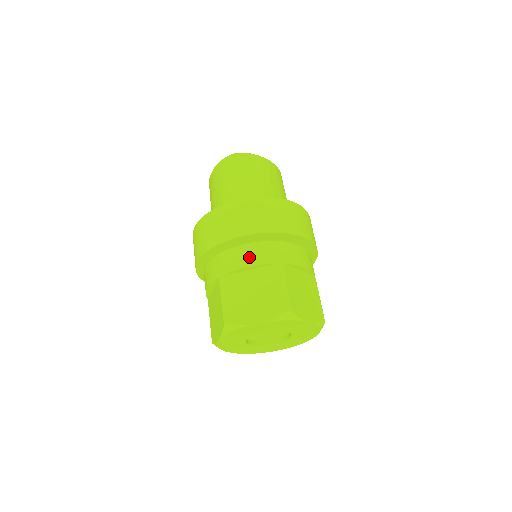
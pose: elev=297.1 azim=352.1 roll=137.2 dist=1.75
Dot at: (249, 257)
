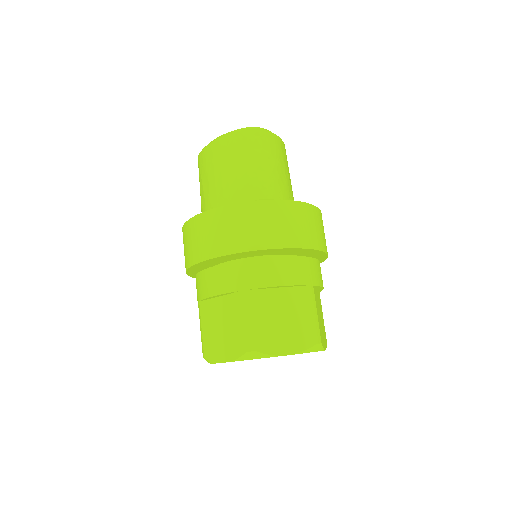
Dot at: (283, 274)
